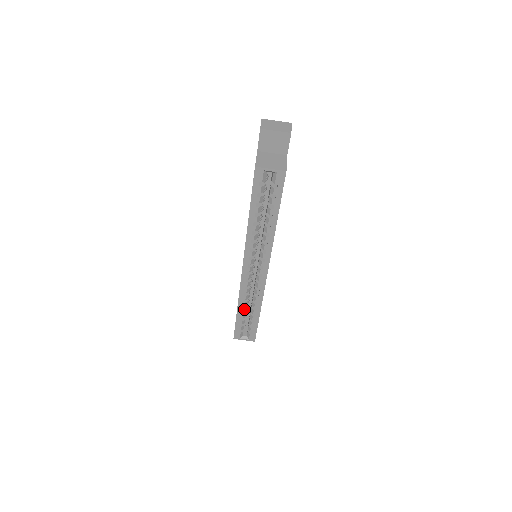
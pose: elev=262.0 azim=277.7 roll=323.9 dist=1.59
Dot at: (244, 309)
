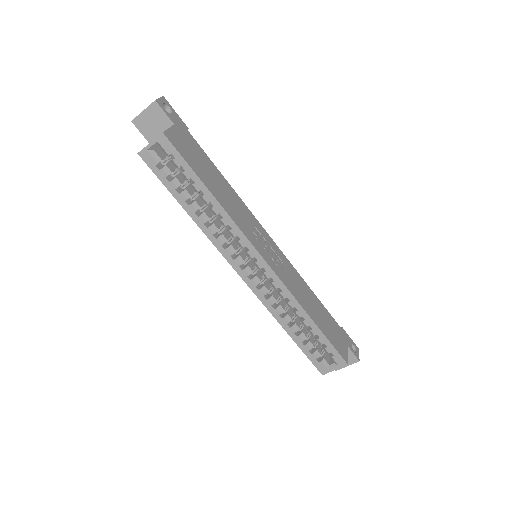
Dot at: (293, 327)
